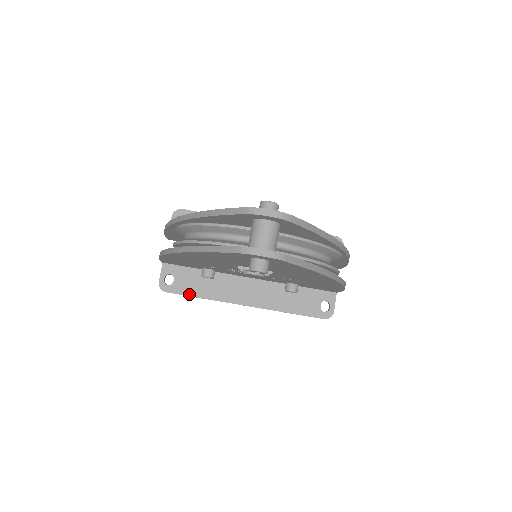
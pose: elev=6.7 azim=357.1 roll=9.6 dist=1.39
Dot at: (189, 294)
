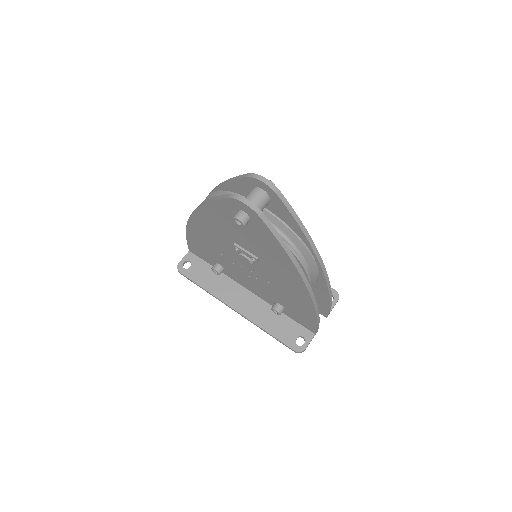
Dot at: (196, 281)
